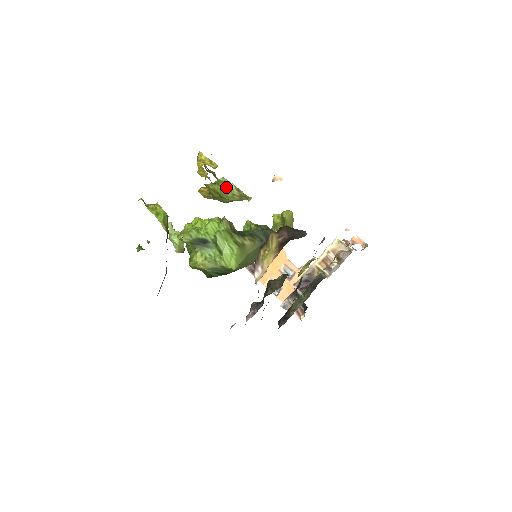
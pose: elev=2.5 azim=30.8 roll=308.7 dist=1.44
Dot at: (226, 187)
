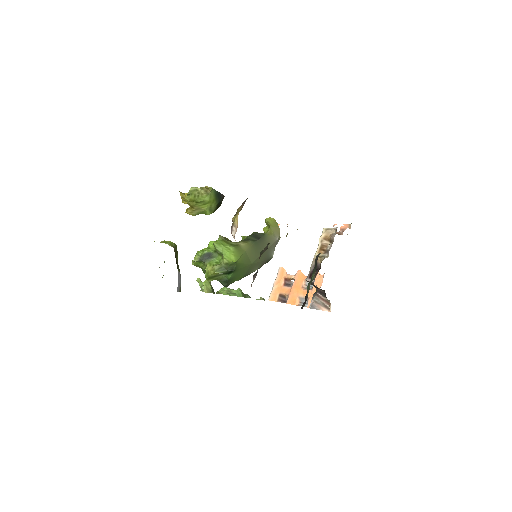
Dot at: (196, 193)
